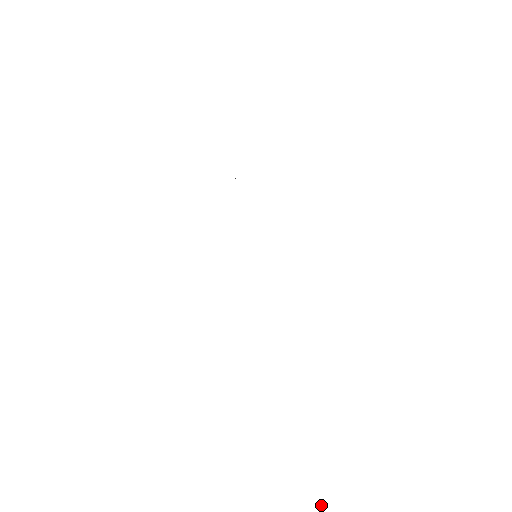
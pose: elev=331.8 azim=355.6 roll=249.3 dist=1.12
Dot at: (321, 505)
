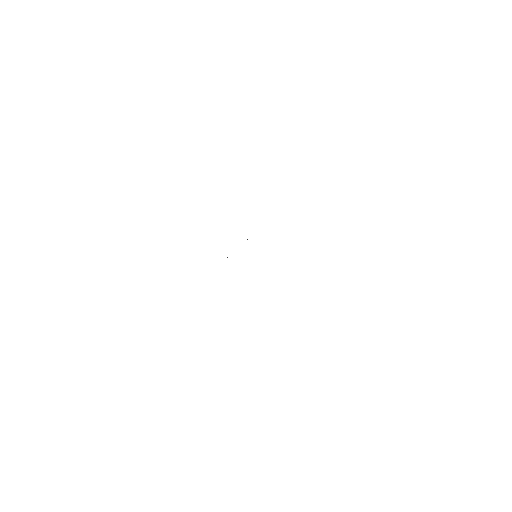
Dot at: occluded
